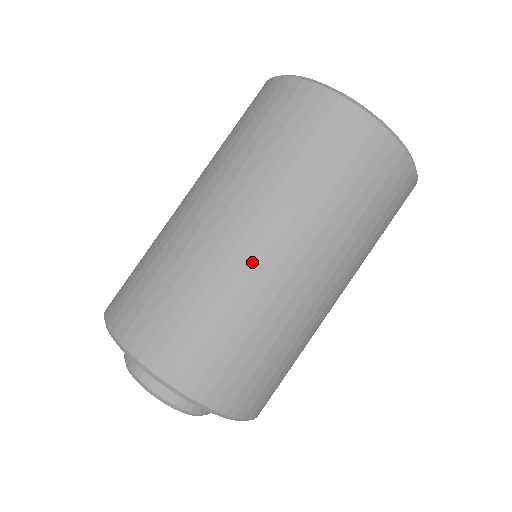
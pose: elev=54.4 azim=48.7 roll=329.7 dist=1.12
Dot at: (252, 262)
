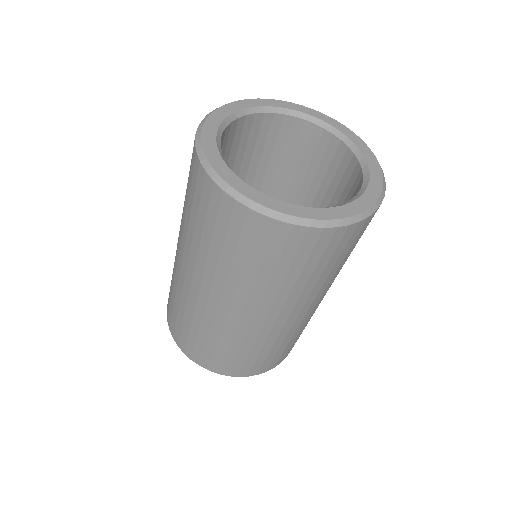
Dot at: (231, 321)
